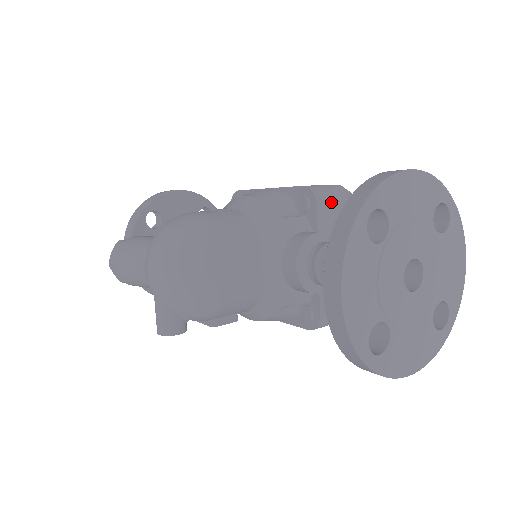
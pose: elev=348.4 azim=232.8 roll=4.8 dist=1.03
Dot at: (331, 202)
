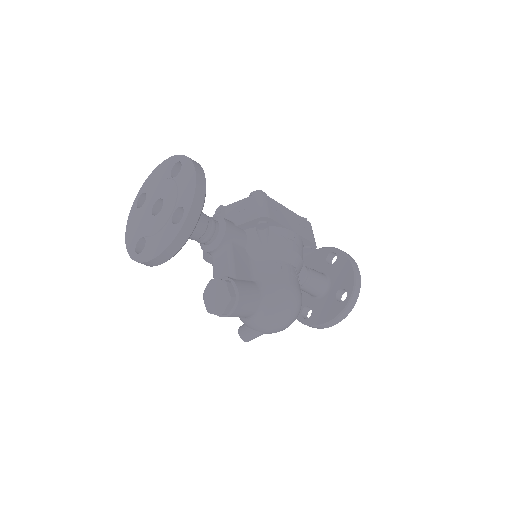
Dot at: occluded
